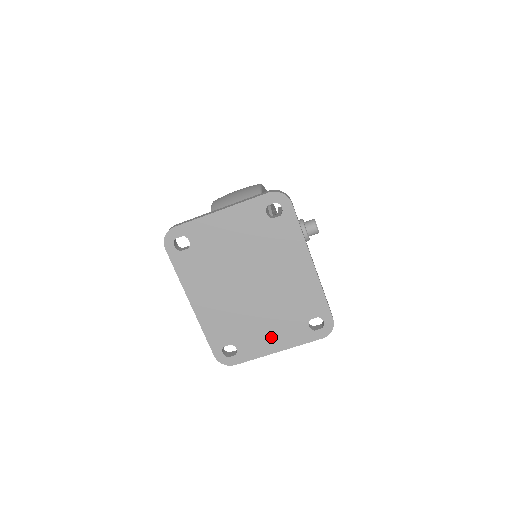
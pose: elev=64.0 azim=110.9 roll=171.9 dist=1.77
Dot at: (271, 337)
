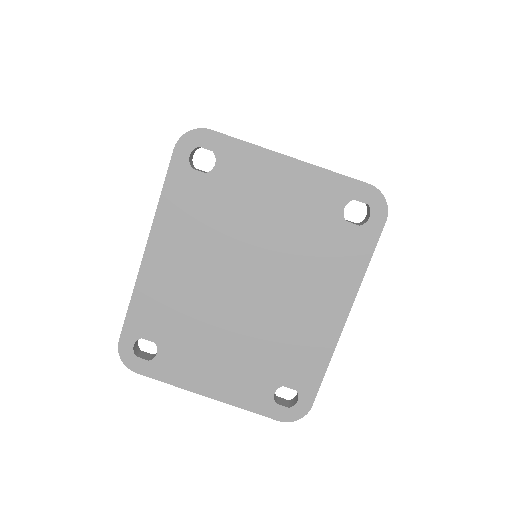
Dot at: (215, 371)
